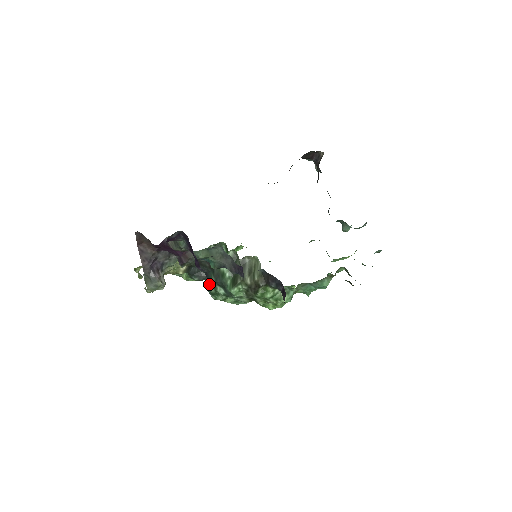
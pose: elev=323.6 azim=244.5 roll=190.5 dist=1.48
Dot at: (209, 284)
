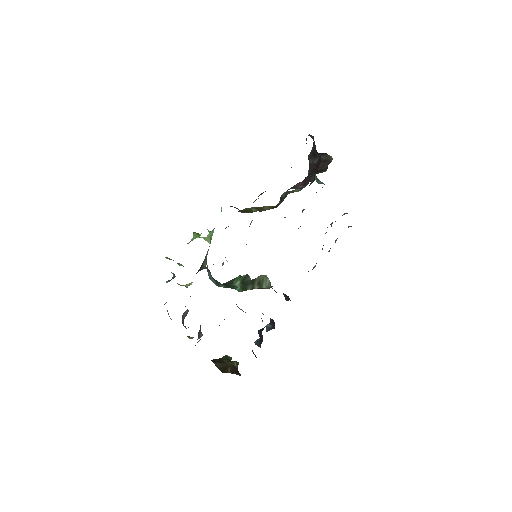
Dot at: (216, 284)
